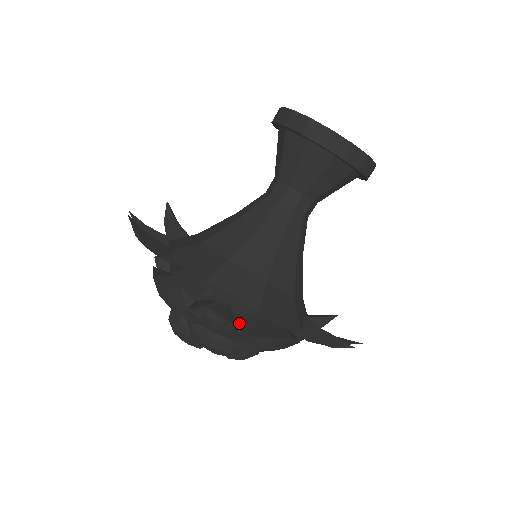
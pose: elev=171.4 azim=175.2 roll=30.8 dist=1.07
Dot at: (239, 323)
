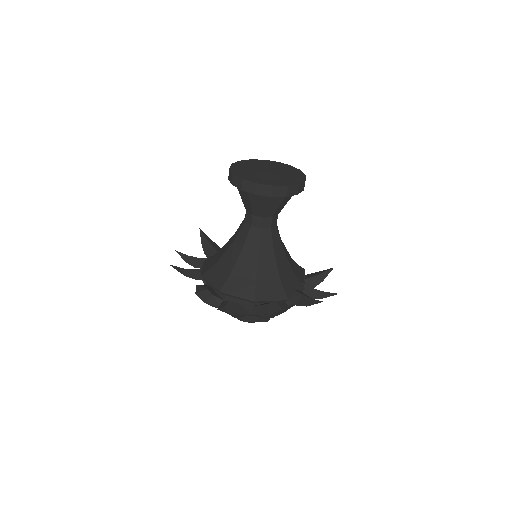
Dot at: (247, 310)
